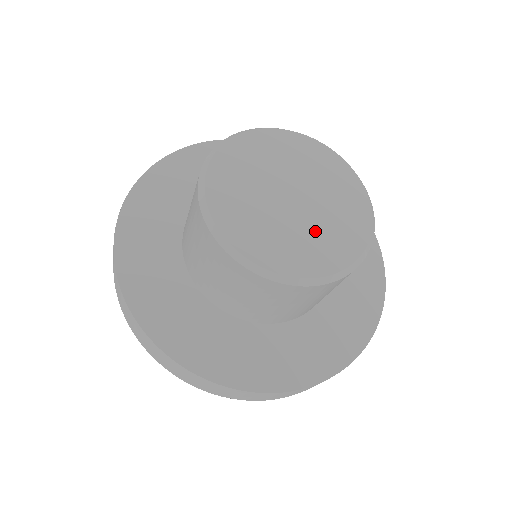
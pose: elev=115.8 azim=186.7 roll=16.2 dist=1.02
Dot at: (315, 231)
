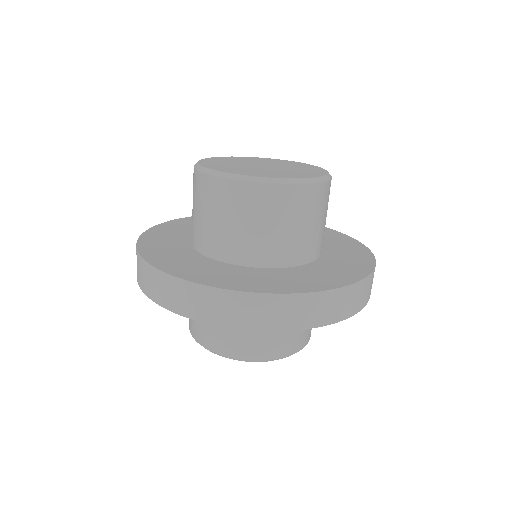
Dot at: (294, 169)
